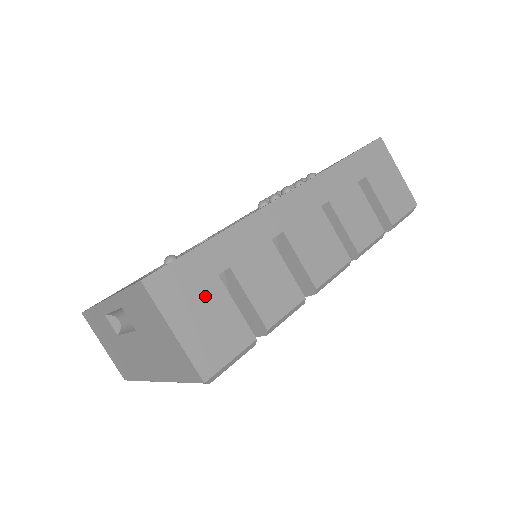
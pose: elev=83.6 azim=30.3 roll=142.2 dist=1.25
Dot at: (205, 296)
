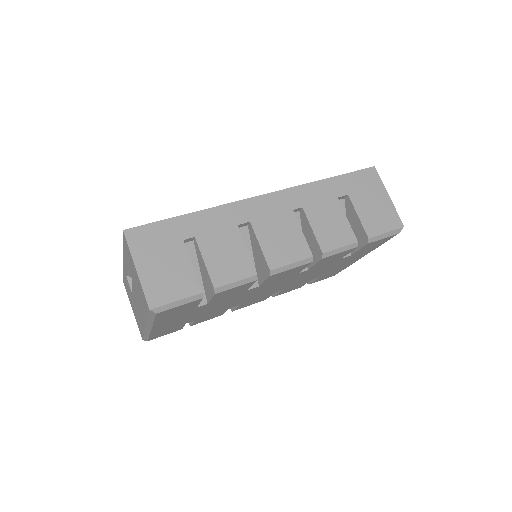
Dot at: (168, 252)
